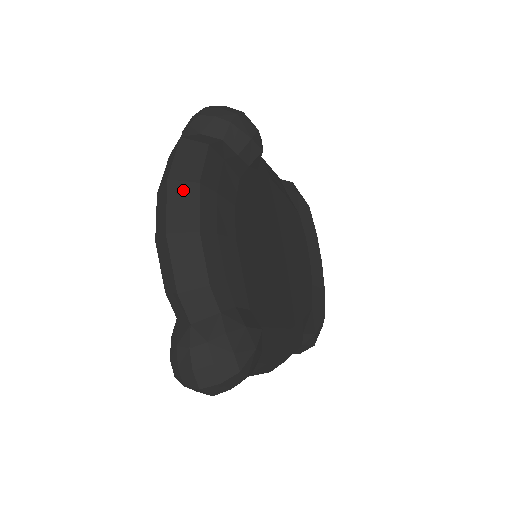
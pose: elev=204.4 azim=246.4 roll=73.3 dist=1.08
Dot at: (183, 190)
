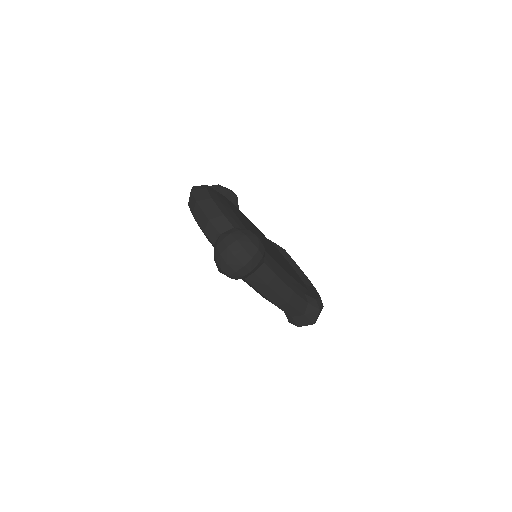
Dot at: (199, 191)
